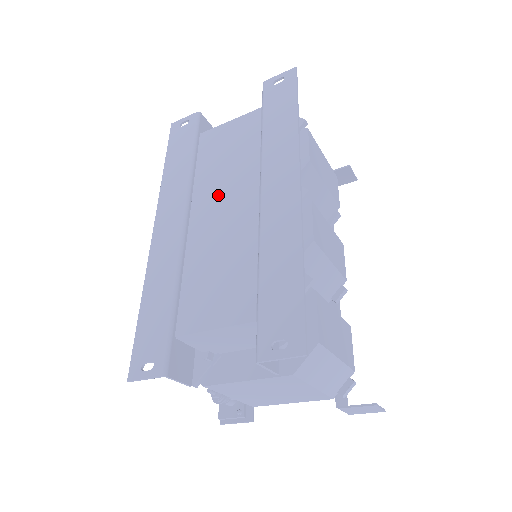
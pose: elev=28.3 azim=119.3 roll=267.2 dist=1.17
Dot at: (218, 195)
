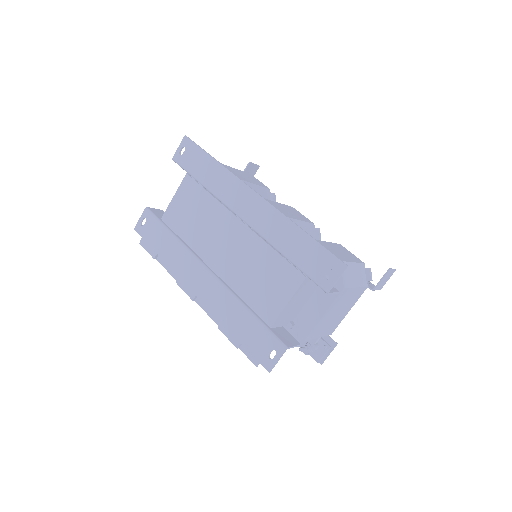
Dot at: (213, 240)
